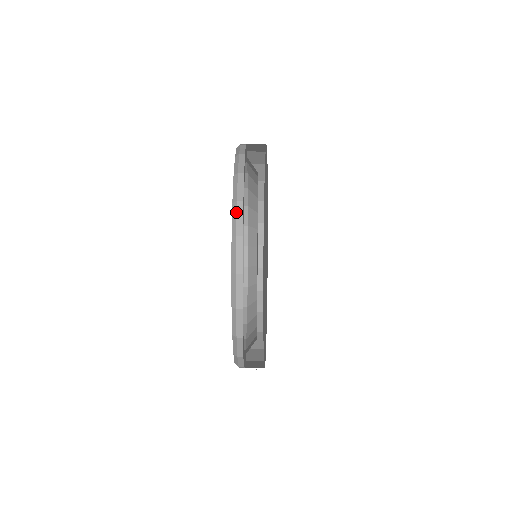
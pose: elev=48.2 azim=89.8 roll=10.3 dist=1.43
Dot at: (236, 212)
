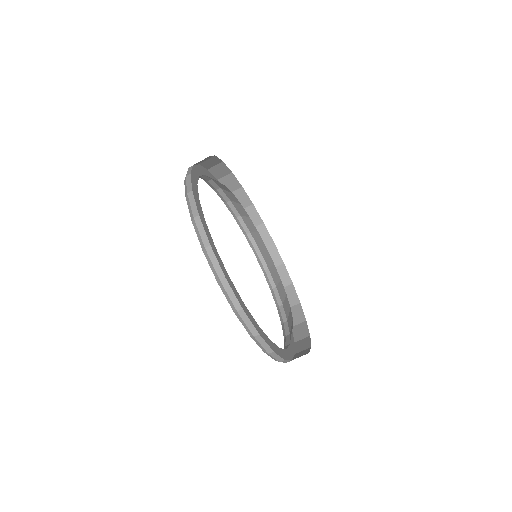
Dot at: occluded
